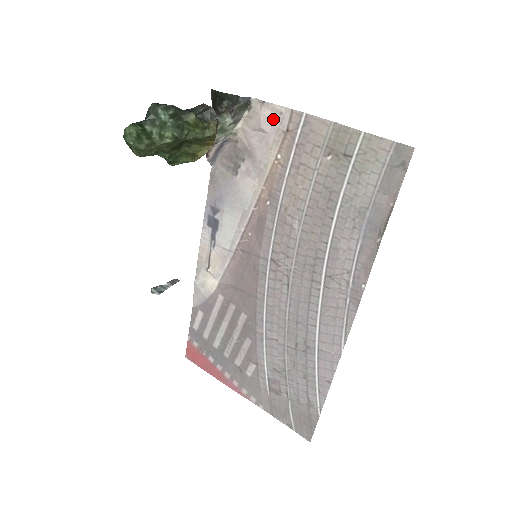
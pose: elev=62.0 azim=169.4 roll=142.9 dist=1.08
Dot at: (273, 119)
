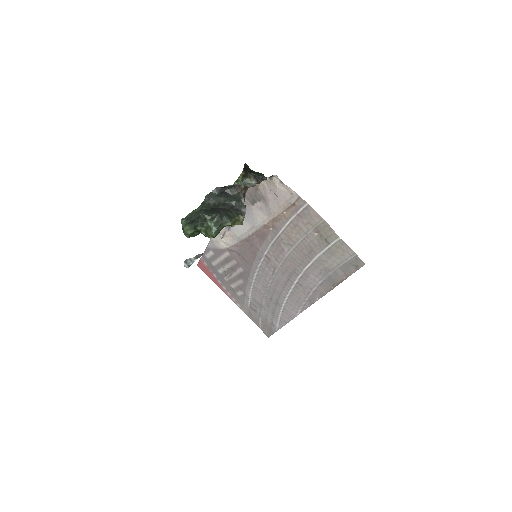
Dot at: (286, 194)
